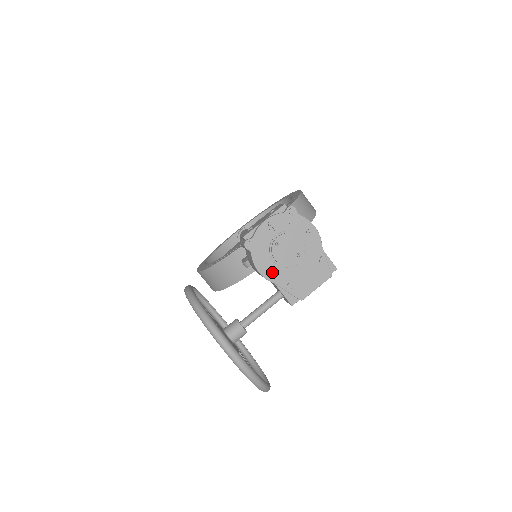
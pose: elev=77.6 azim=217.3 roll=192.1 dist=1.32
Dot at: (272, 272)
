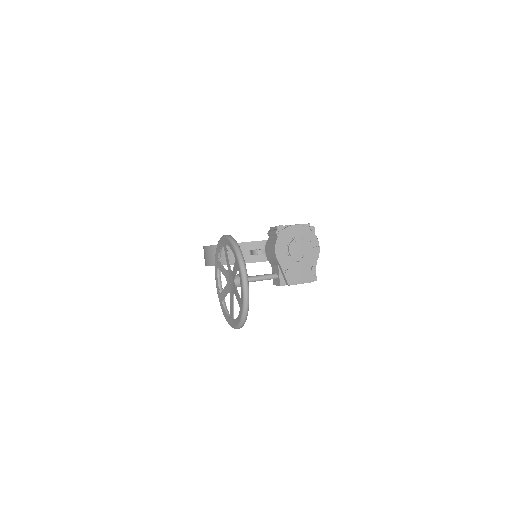
Dot at: (282, 257)
